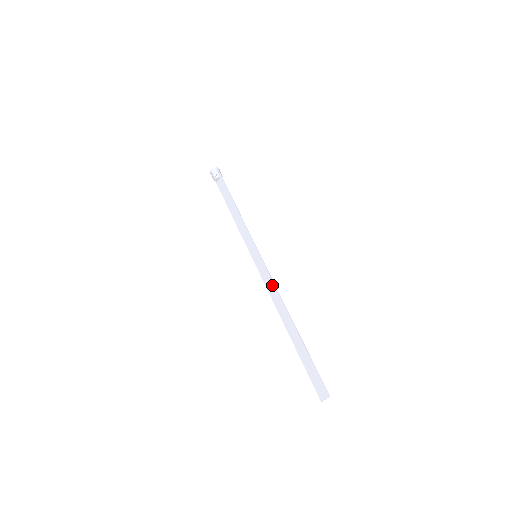
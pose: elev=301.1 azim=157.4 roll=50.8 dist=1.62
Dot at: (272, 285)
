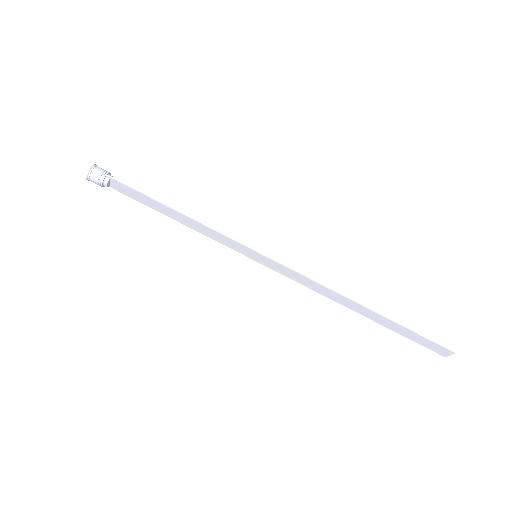
Dot at: (306, 280)
